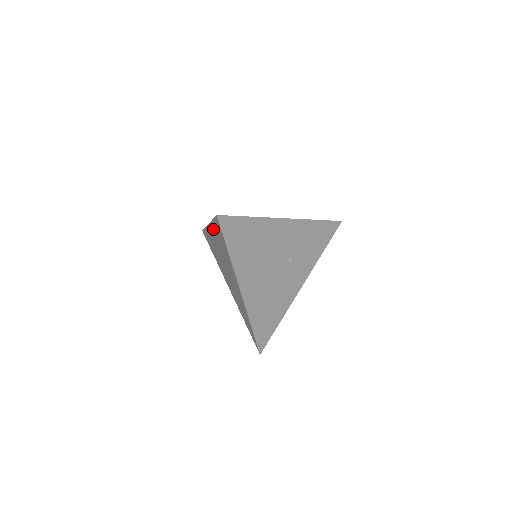
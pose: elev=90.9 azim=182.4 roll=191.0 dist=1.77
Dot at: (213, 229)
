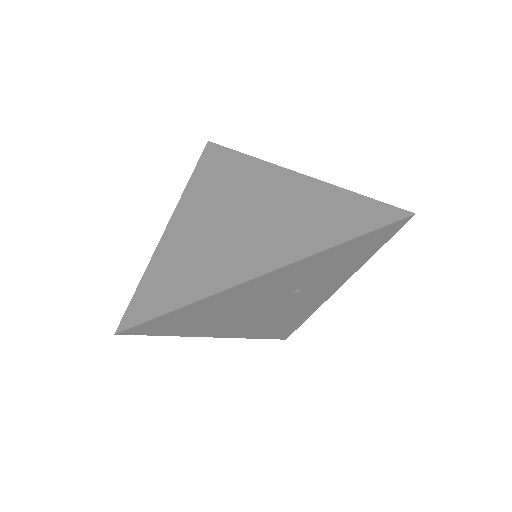
Dot at: occluded
